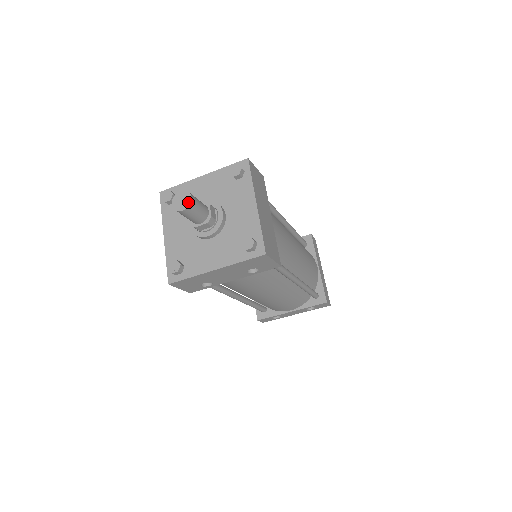
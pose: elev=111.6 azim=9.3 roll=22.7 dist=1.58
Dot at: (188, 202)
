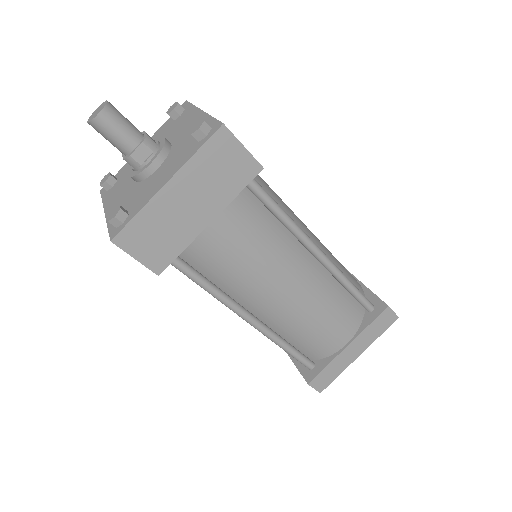
Dot at: (94, 117)
